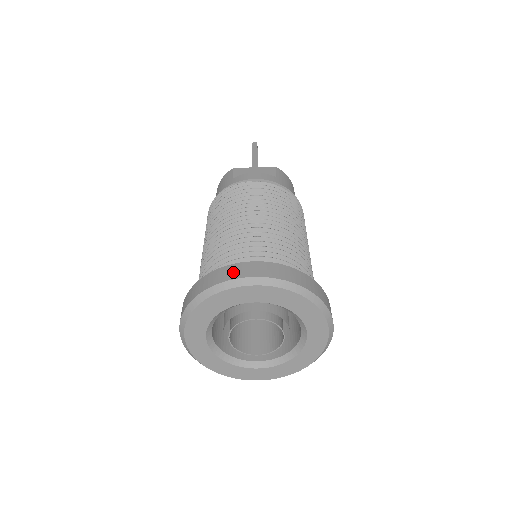
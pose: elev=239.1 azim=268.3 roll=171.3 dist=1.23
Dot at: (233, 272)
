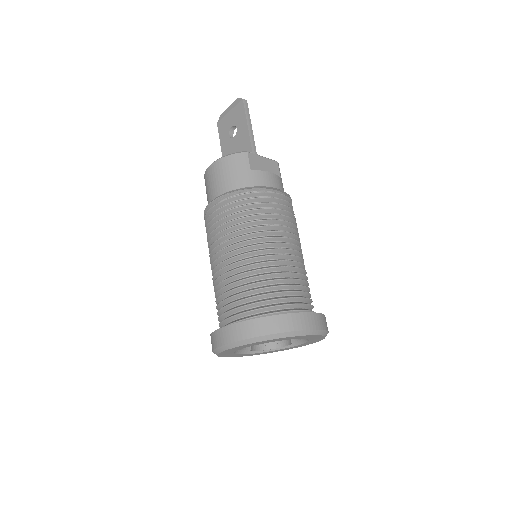
Dot at: (300, 322)
